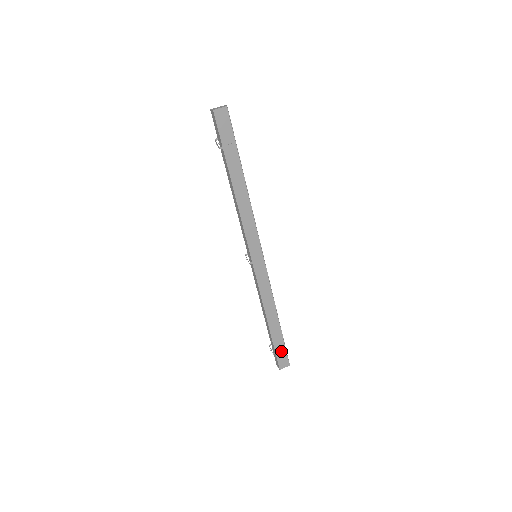
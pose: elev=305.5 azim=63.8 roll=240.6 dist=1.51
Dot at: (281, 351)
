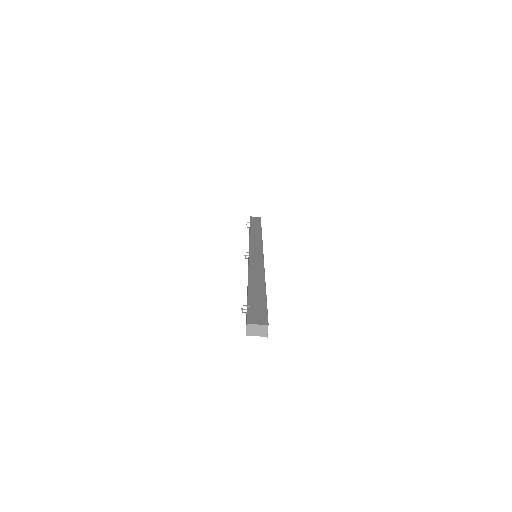
Dot at: occluded
